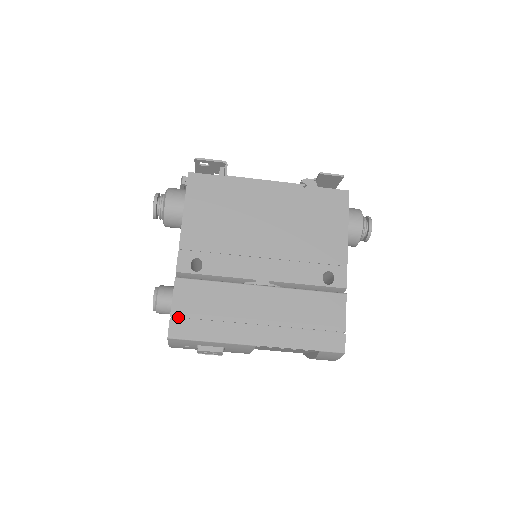
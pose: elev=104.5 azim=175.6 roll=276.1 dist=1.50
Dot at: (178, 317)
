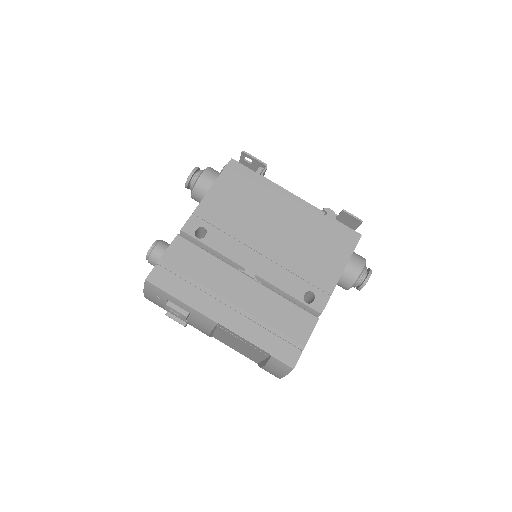
Dot at: (163, 267)
